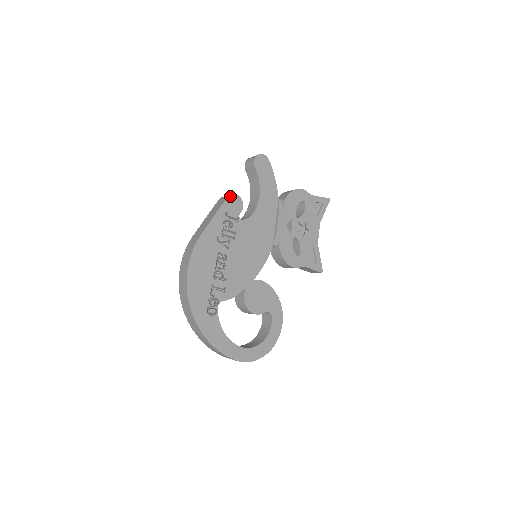
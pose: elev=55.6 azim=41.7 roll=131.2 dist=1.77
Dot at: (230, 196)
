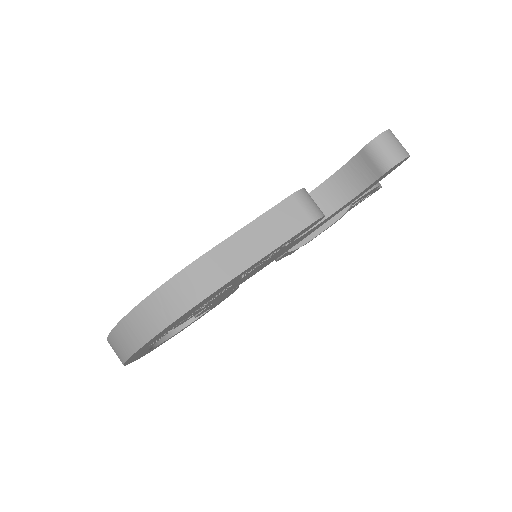
Dot at: (317, 220)
